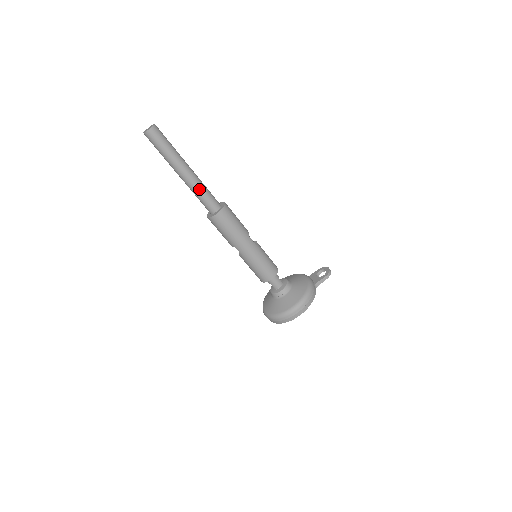
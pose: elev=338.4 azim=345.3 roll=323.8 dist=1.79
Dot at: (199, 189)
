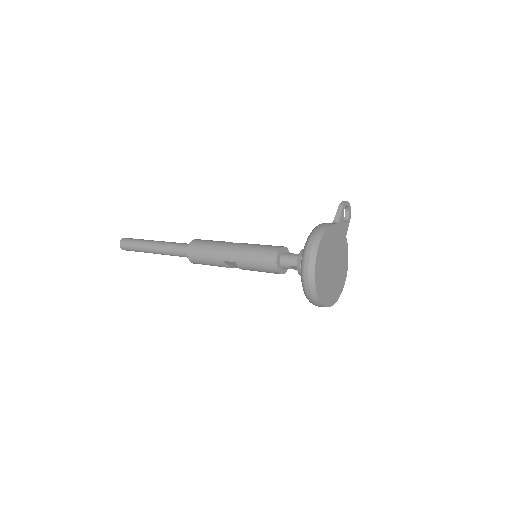
Dot at: (169, 246)
